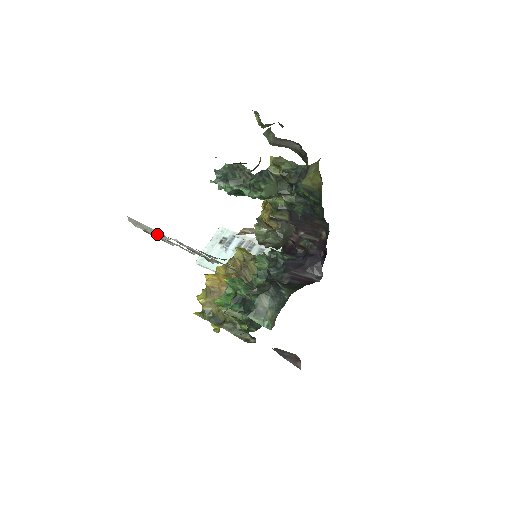
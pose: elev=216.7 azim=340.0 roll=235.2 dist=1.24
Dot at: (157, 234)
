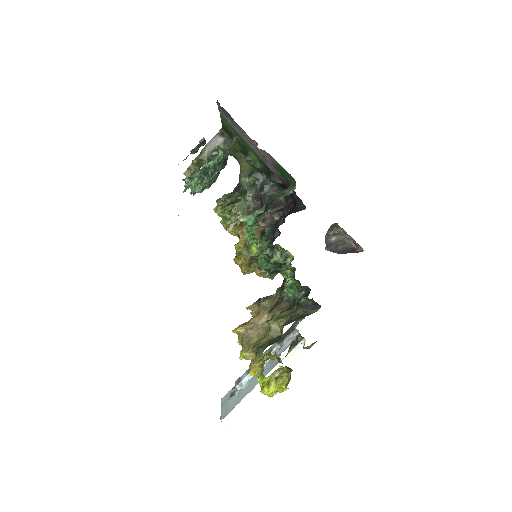
Dot at: occluded
